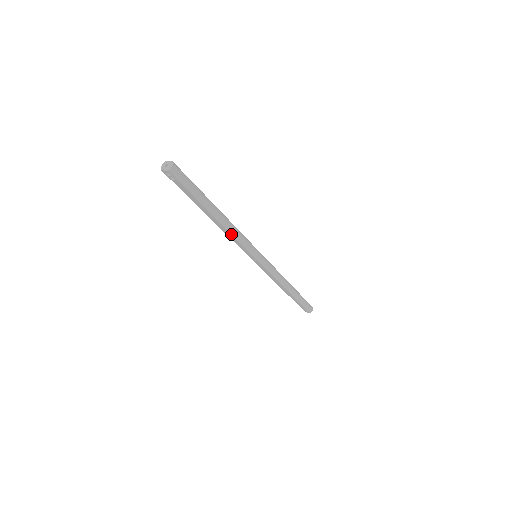
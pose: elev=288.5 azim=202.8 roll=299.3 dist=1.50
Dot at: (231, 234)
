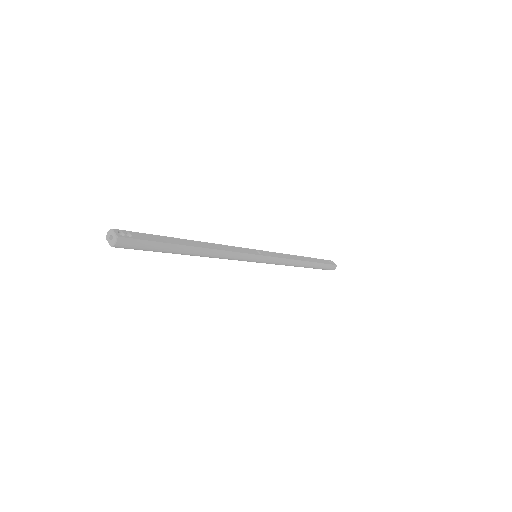
Dot at: occluded
